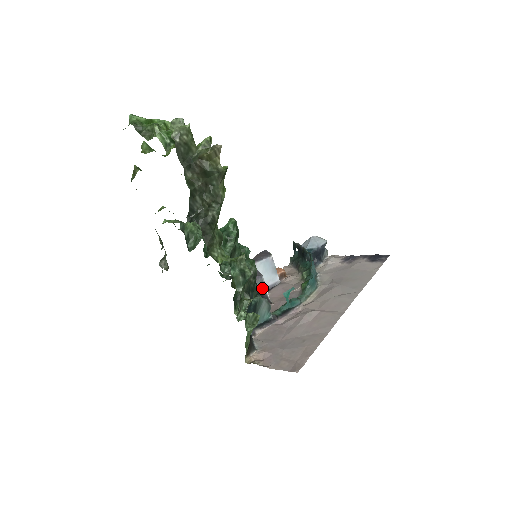
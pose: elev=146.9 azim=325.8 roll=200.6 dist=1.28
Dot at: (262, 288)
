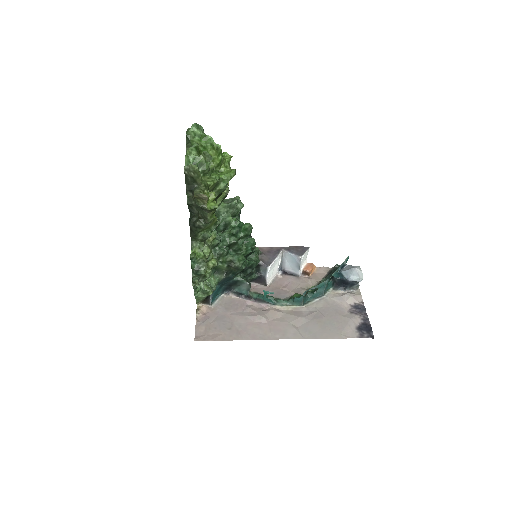
Dot at: (264, 273)
